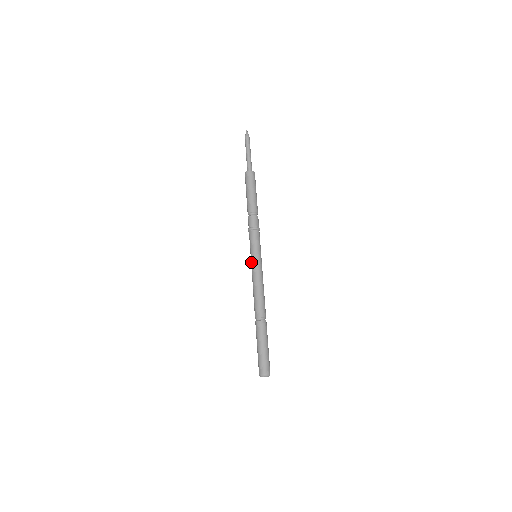
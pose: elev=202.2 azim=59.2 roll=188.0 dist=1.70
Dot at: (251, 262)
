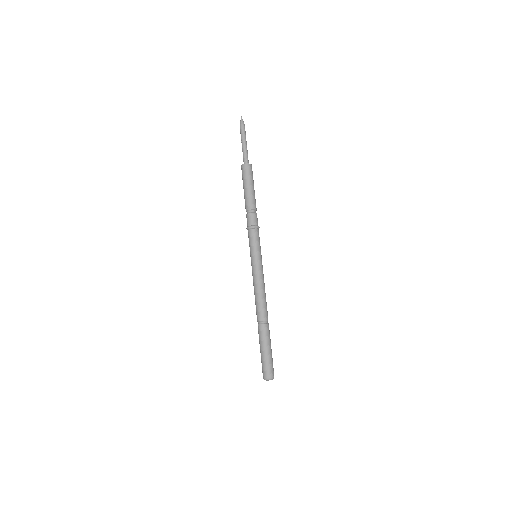
Dot at: (254, 262)
